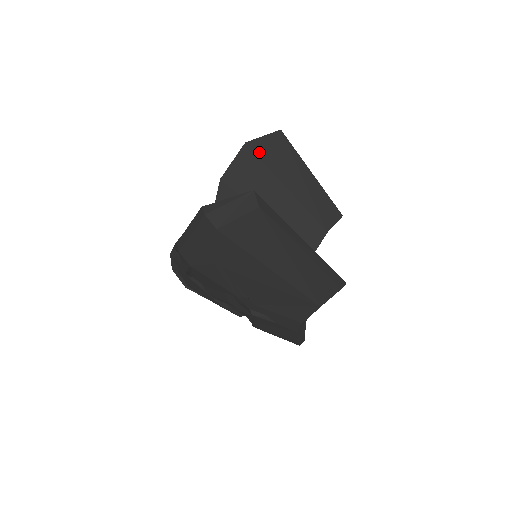
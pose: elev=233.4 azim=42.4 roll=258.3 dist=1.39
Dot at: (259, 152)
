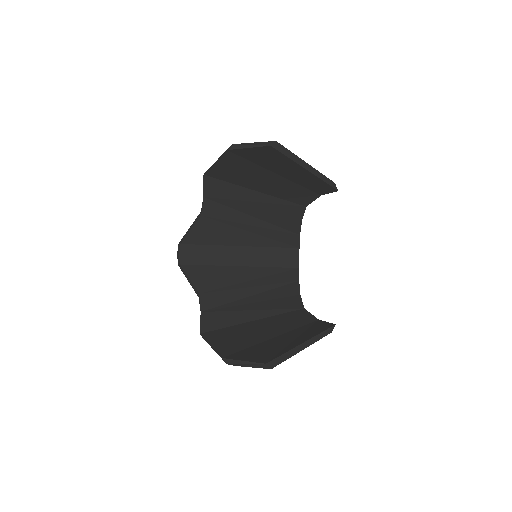
Dot at: (245, 156)
